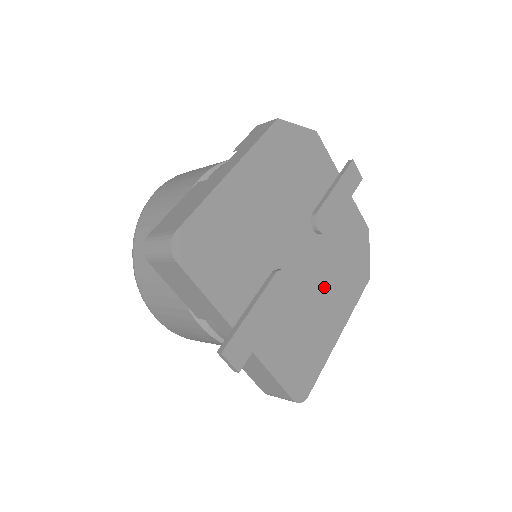
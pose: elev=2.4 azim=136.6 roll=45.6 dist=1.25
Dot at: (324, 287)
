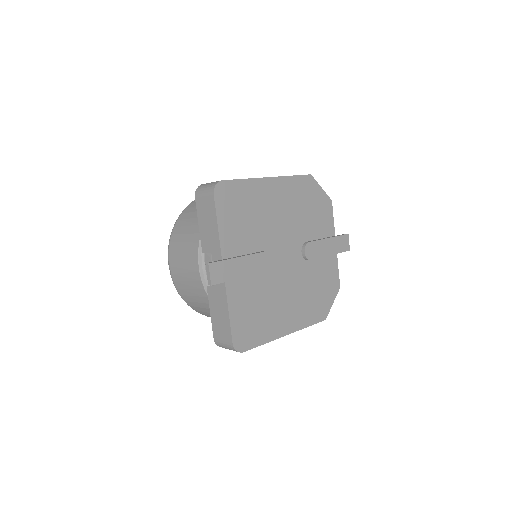
Dot at: (291, 293)
